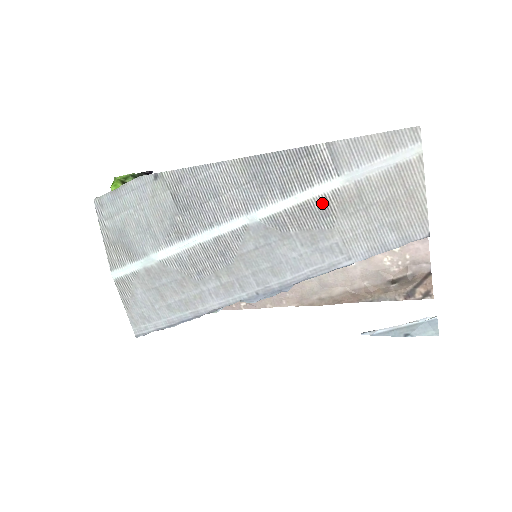
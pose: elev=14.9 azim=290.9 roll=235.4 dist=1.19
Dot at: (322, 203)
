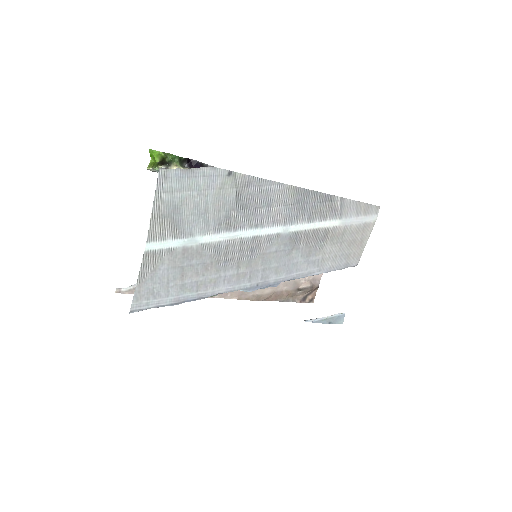
Dot at: (325, 232)
